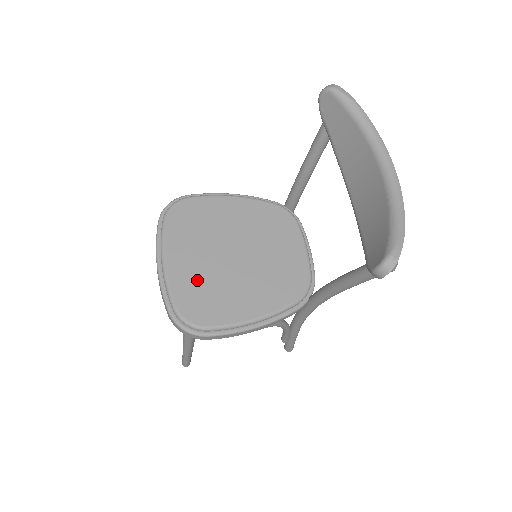
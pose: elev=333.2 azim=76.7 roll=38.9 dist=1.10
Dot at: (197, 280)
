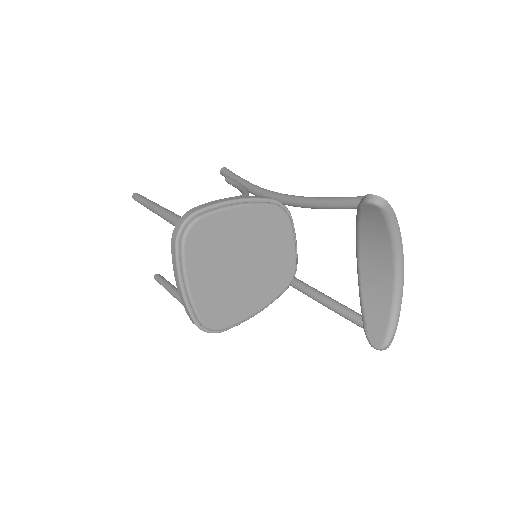
Dot at: (216, 295)
